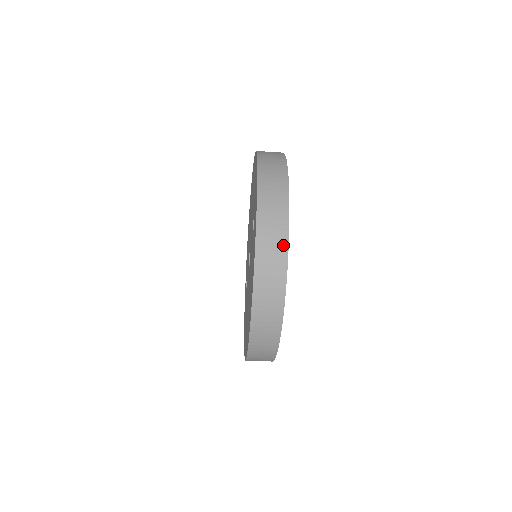
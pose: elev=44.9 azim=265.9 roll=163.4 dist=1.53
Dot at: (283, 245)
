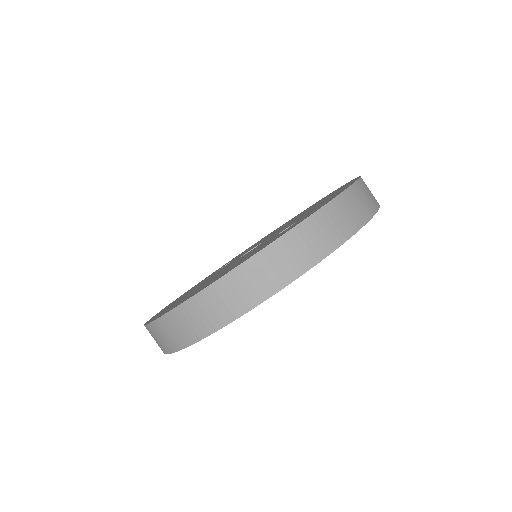
Dot at: (286, 277)
